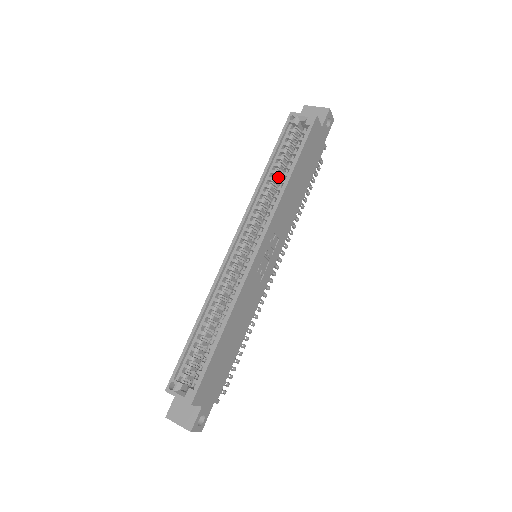
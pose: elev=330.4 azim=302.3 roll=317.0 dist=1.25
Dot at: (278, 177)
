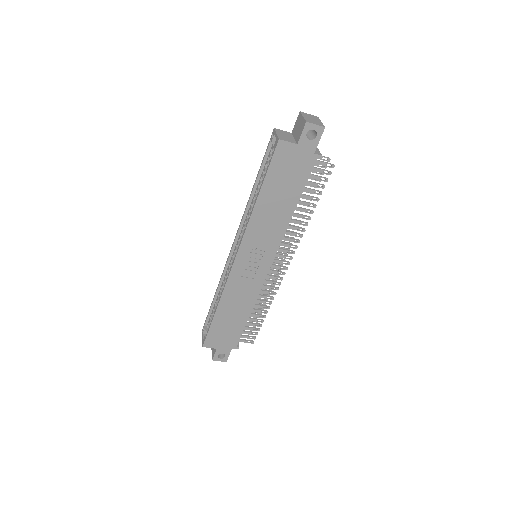
Dot at: occluded
